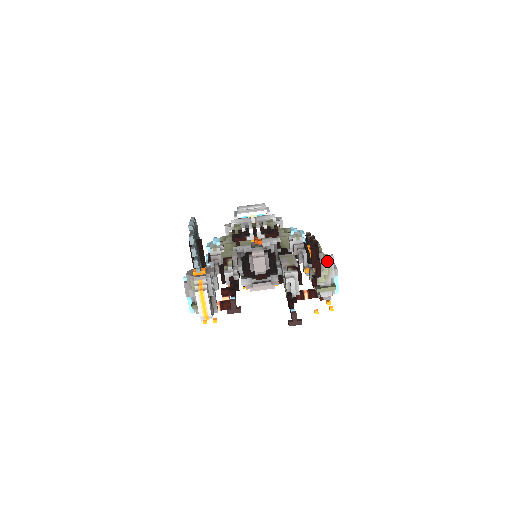
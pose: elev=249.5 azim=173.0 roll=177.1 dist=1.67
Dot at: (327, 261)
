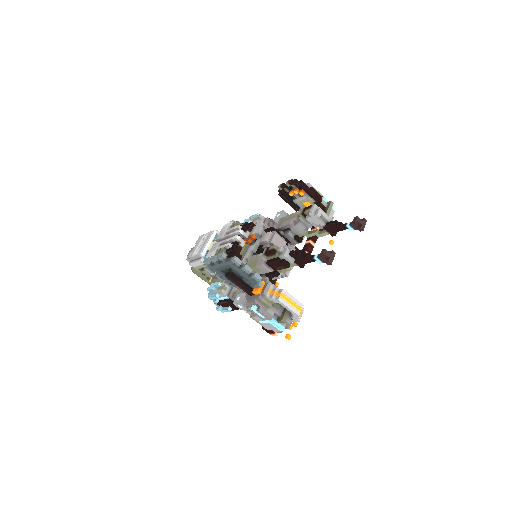
Dot at: occluded
